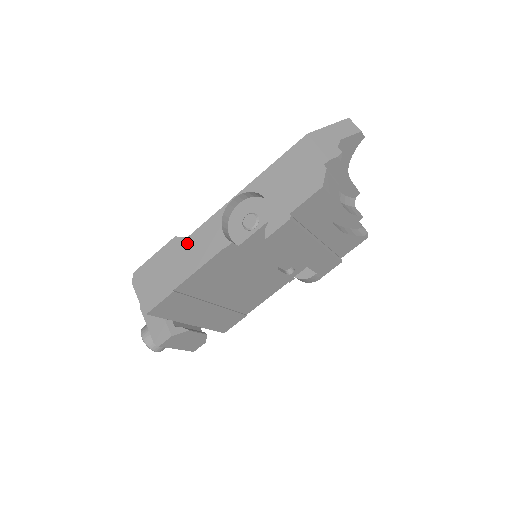
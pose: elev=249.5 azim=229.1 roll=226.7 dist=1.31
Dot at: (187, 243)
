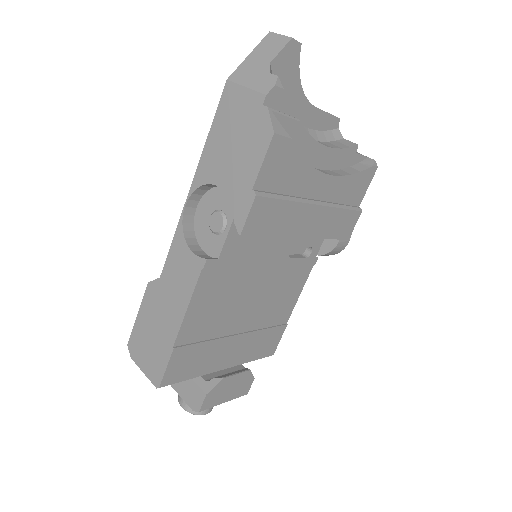
Dot at: (162, 284)
